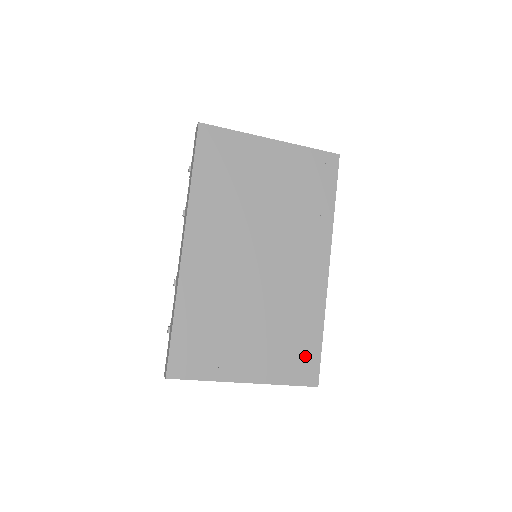
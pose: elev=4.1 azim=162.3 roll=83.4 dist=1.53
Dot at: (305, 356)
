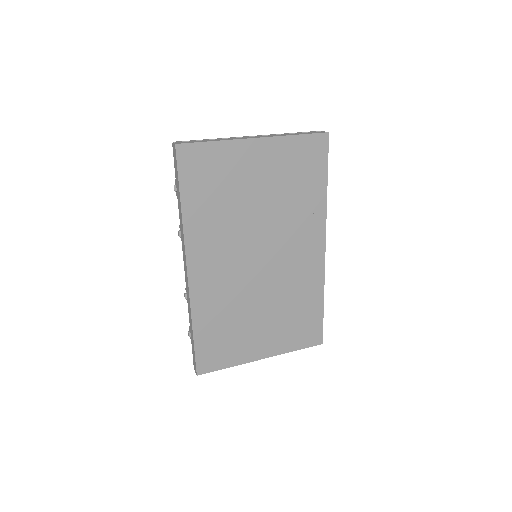
Dot at: (310, 325)
